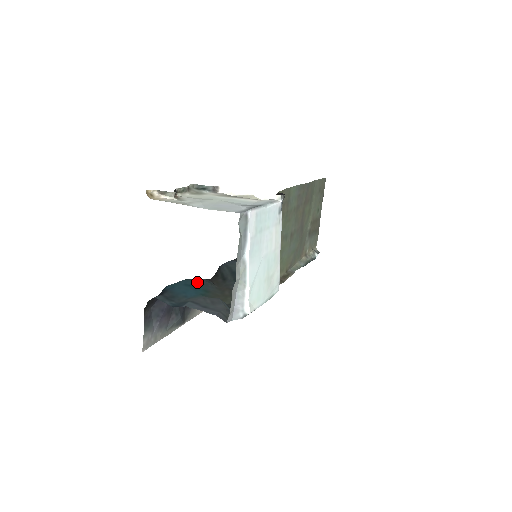
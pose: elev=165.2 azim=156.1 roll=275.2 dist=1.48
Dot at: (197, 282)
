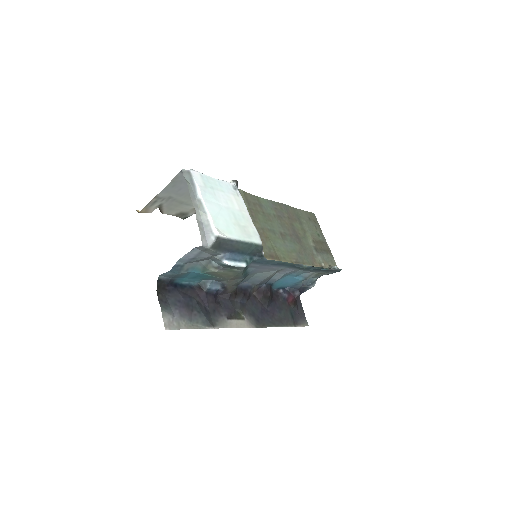
Dot at: (206, 279)
